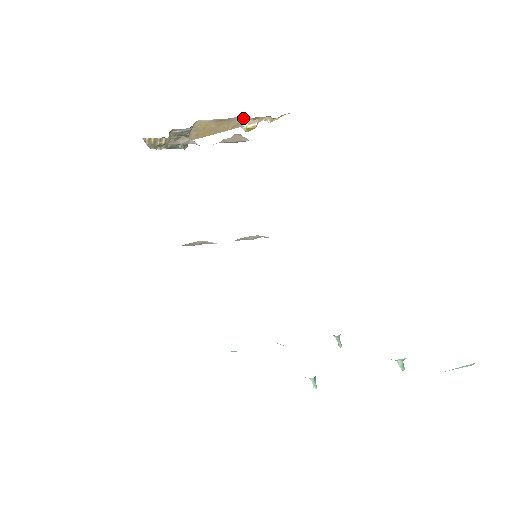
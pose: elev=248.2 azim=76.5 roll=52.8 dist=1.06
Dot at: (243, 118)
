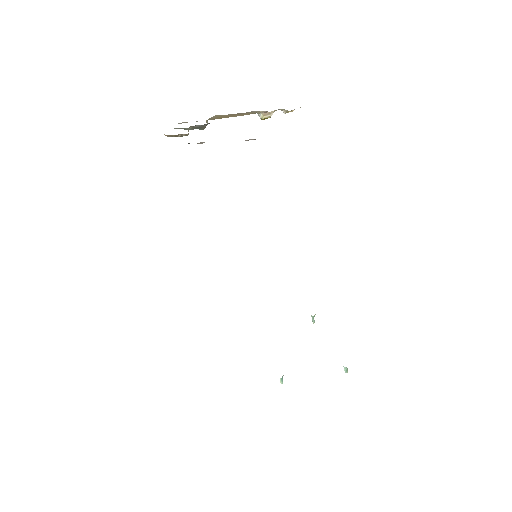
Dot at: (259, 111)
